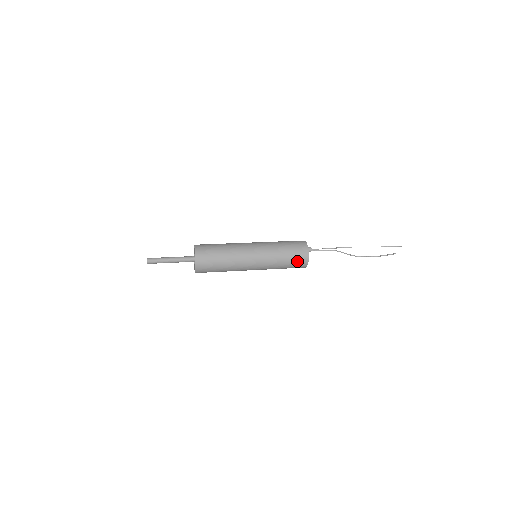
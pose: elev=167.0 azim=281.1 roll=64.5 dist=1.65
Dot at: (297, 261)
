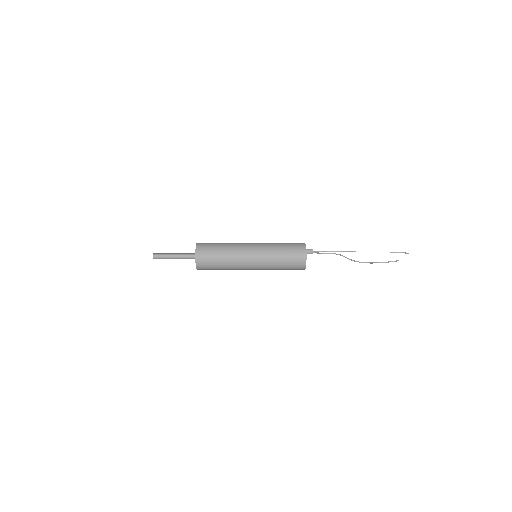
Dot at: (294, 264)
